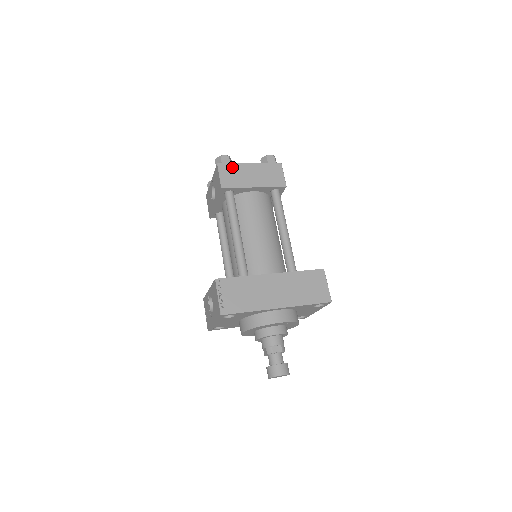
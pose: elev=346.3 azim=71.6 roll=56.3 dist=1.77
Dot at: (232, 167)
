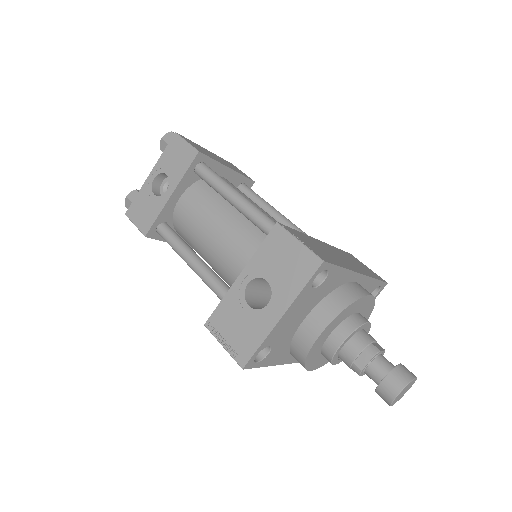
Dot at: (193, 143)
